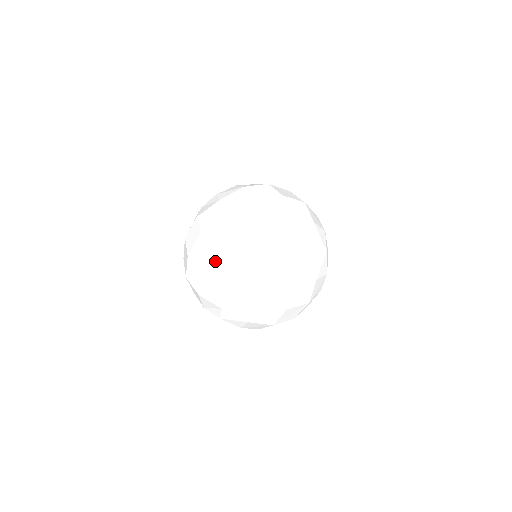
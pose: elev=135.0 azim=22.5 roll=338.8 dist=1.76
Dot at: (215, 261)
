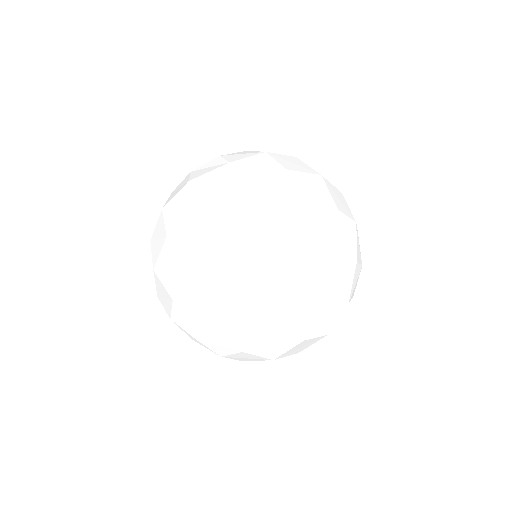
Dot at: (216, 251)
